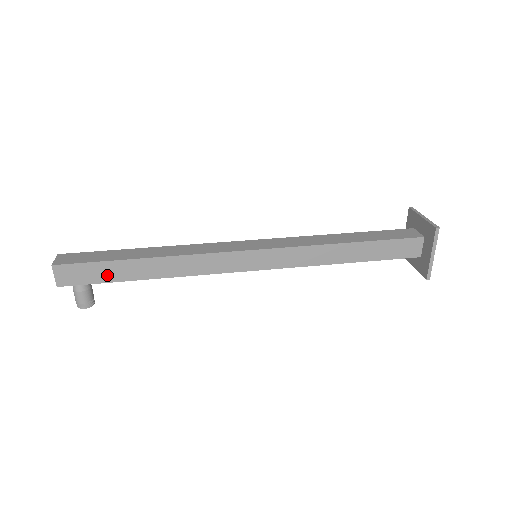
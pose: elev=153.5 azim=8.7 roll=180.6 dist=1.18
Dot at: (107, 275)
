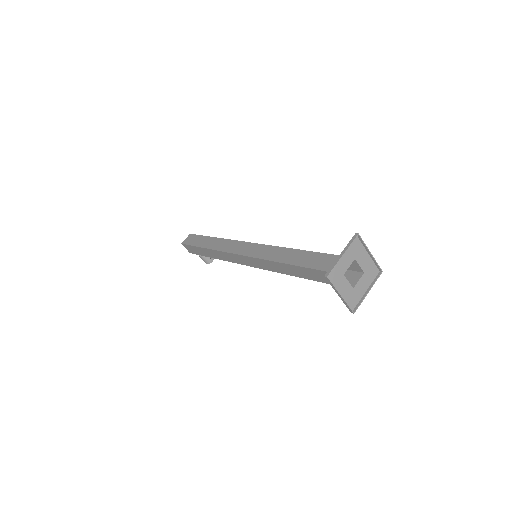
Dot at: (200, 252)
